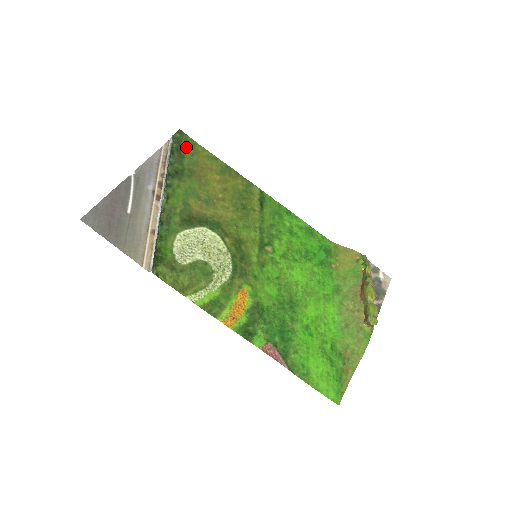
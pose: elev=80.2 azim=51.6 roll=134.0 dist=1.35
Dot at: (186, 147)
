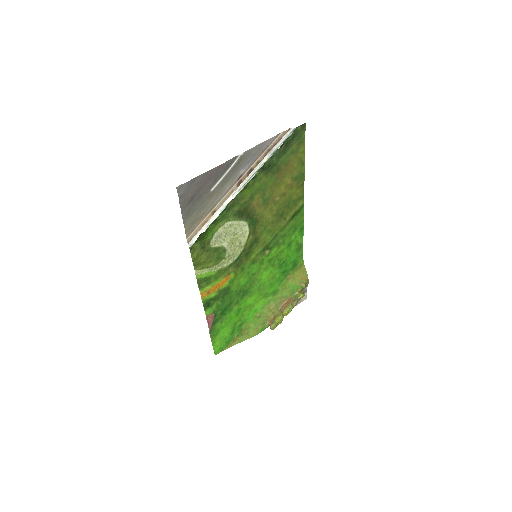
Dot at: (295, 143)
